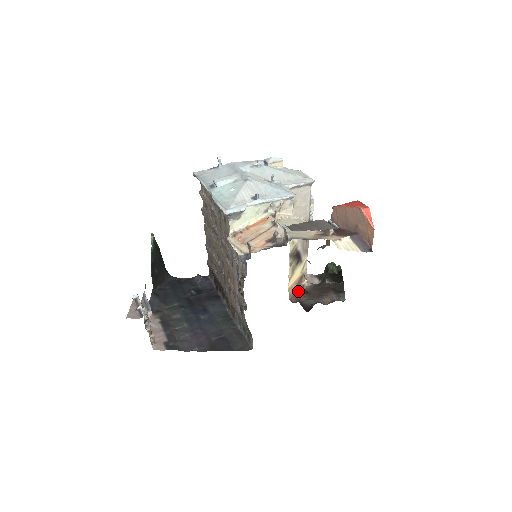
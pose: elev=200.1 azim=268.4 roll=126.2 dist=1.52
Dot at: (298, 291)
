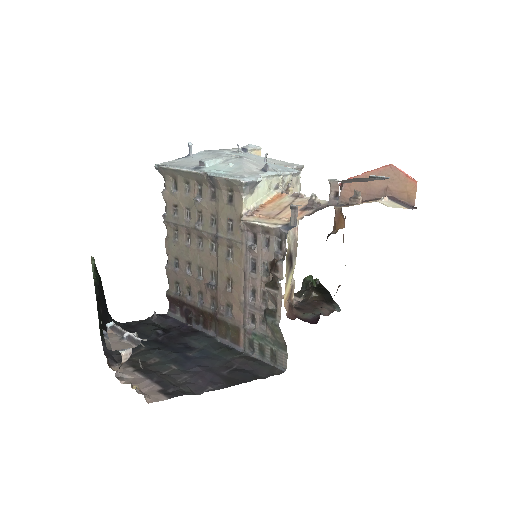
Dot at: (291, 307)
